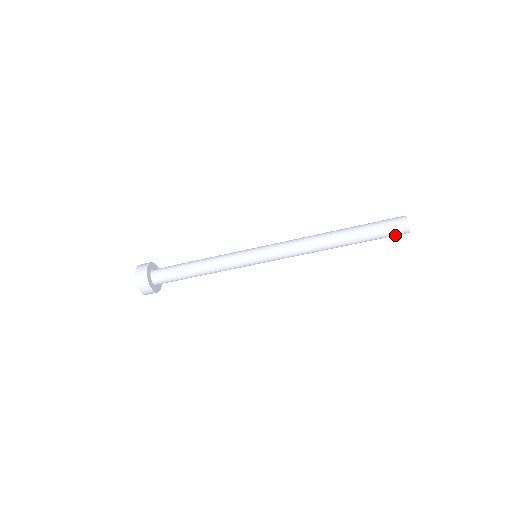
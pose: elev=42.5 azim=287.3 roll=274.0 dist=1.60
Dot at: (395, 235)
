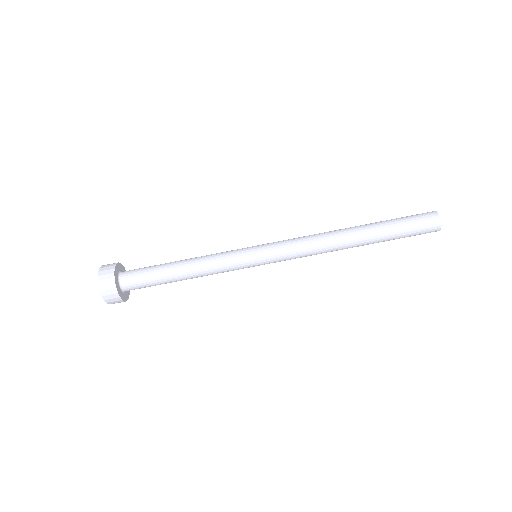
Dot at: (424, 225)
